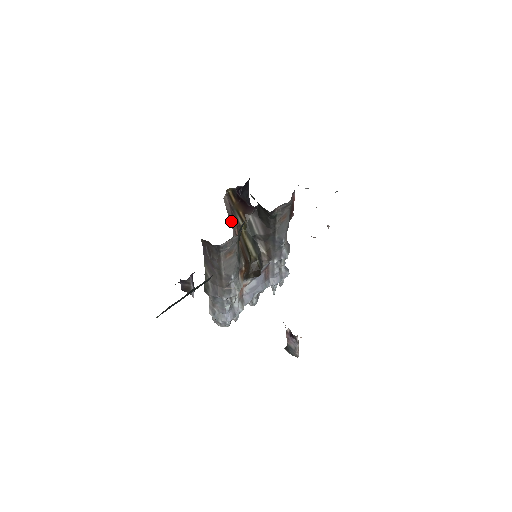
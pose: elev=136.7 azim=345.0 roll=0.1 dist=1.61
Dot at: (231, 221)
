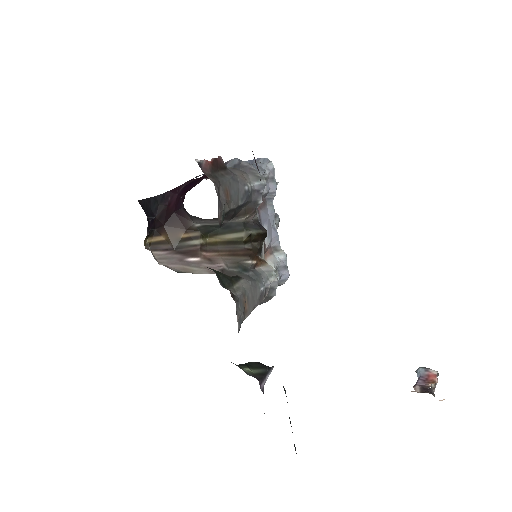
Dot at: (194, 263)
